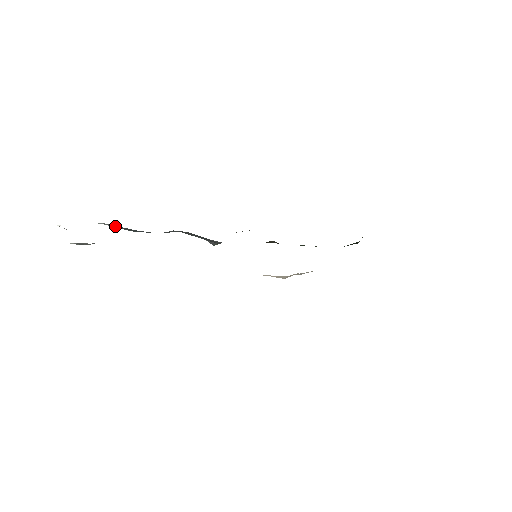
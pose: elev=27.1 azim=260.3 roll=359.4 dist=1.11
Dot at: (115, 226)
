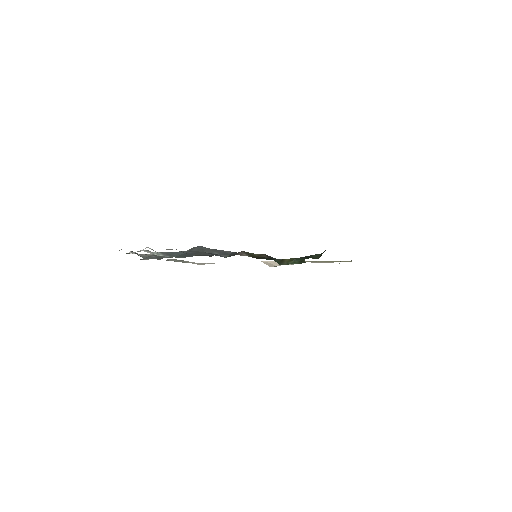
Dot at: (163, 254)
